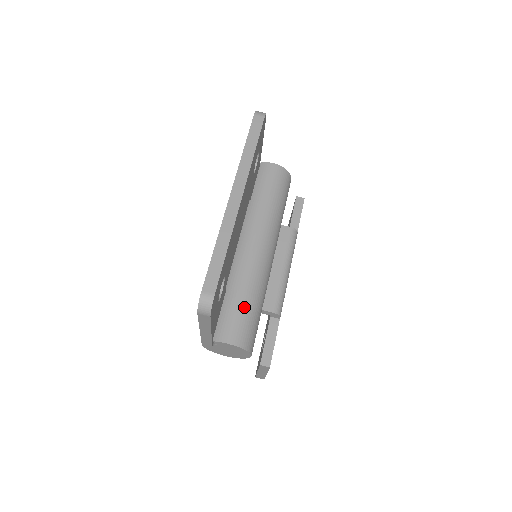
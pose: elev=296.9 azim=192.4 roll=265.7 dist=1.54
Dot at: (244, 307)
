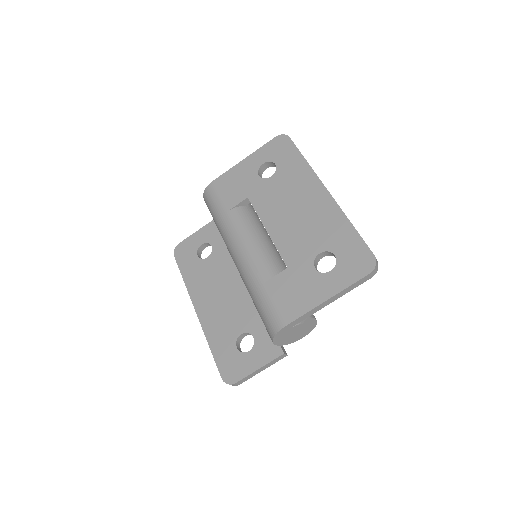
Dot at: occluded
